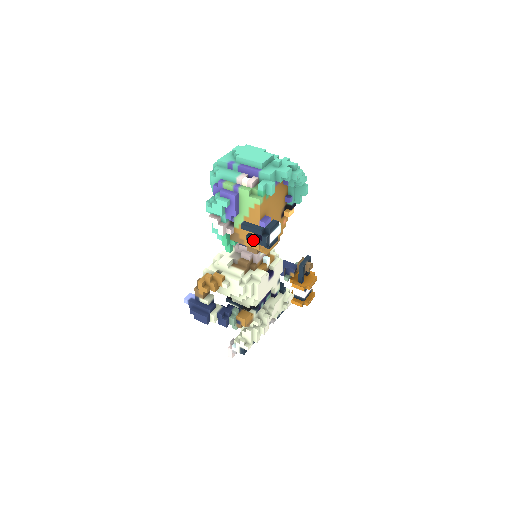
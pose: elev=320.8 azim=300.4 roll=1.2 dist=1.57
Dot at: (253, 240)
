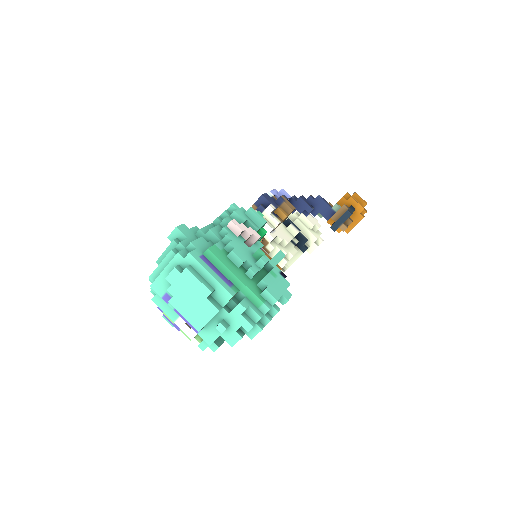
Dot at: occluded
